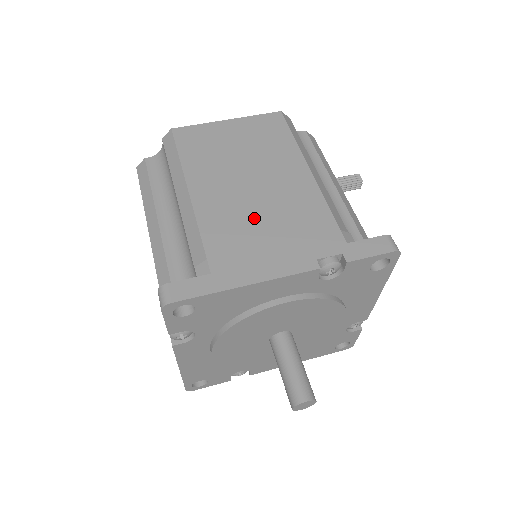
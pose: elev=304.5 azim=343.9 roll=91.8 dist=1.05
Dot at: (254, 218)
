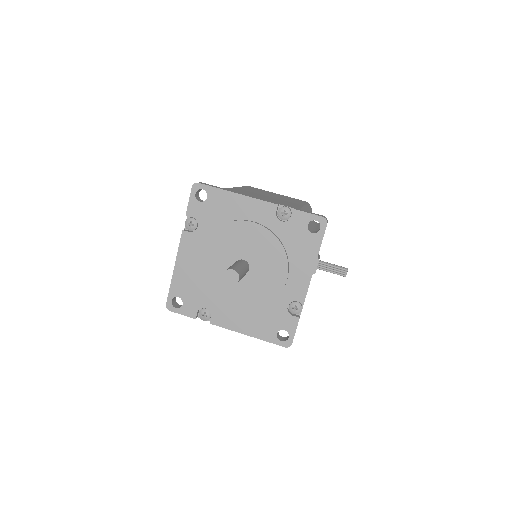
Dot at: occluded
